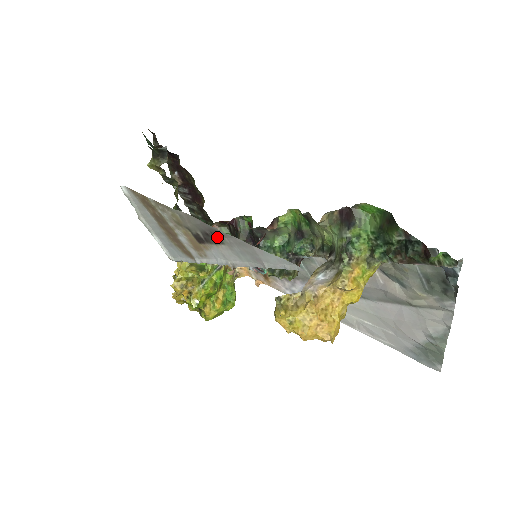
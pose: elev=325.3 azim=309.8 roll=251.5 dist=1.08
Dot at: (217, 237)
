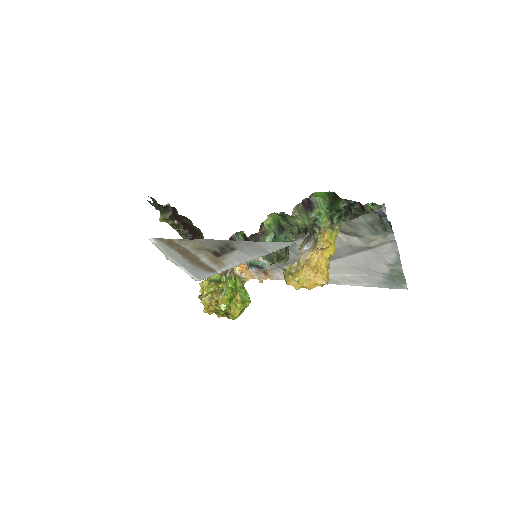
Dot at: (230, 247)
